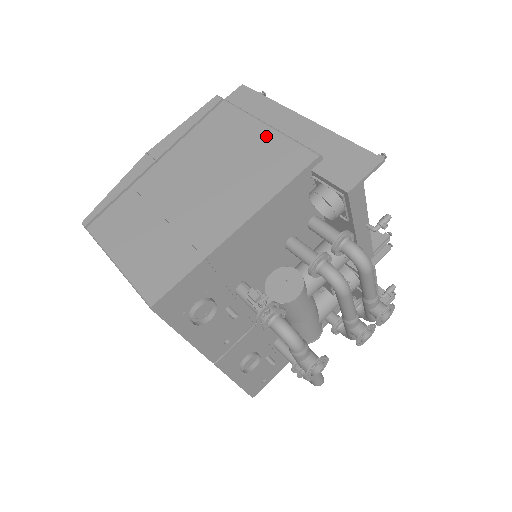
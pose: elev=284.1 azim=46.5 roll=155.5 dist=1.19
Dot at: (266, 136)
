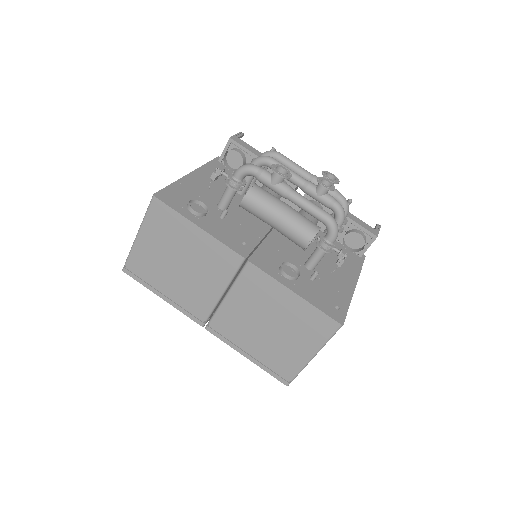
Dot at: occluded
